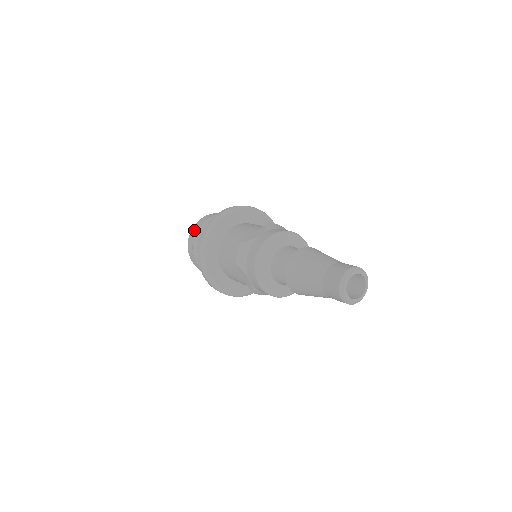
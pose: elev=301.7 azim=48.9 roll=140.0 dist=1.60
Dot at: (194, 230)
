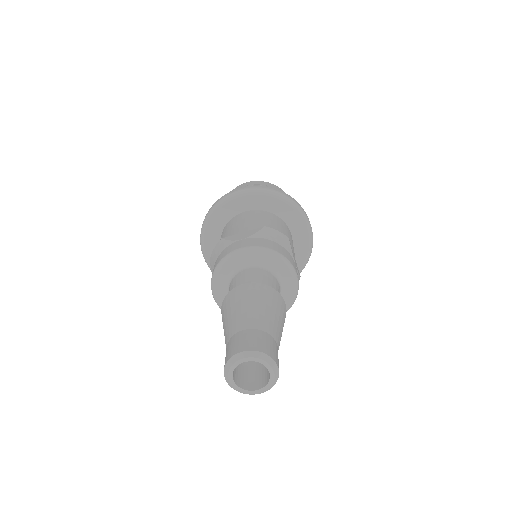
Dot at: occluded
